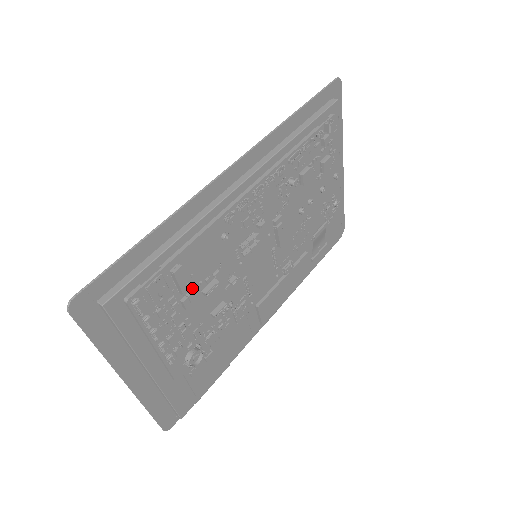
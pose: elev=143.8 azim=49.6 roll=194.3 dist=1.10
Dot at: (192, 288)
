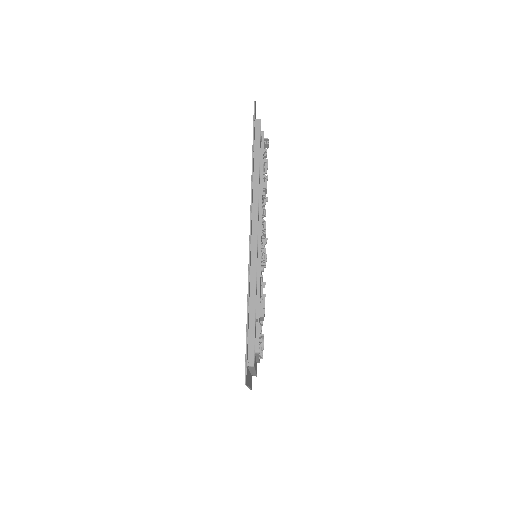
Dot at: occluded
